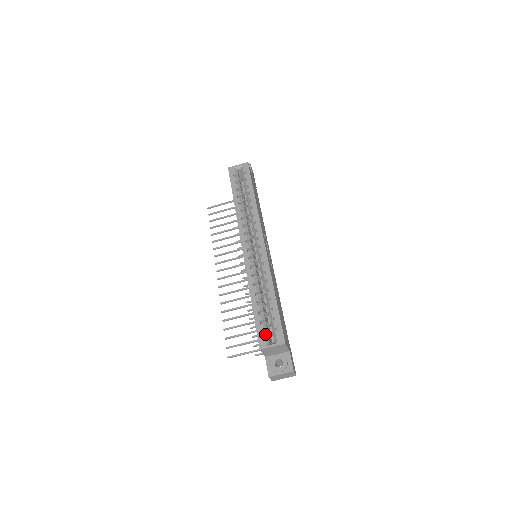
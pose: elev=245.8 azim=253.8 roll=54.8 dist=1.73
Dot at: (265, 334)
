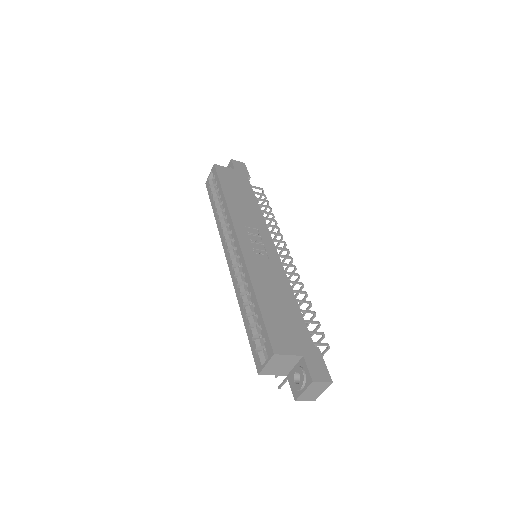
Dot at: (258, 352)
